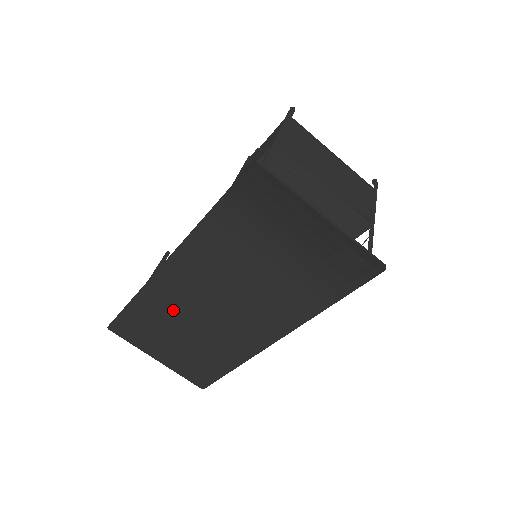
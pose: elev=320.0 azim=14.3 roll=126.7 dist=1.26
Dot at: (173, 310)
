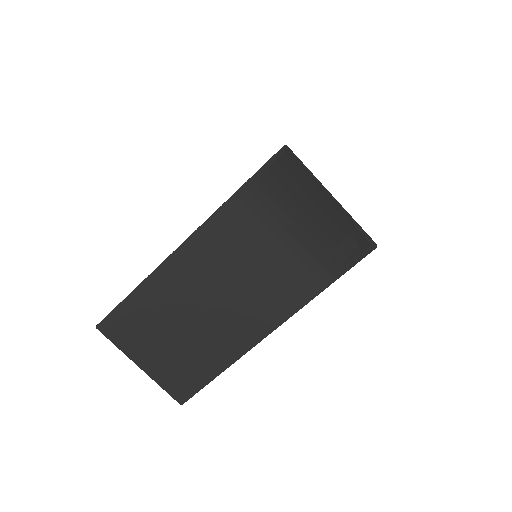
Dot at: (176, 299)
